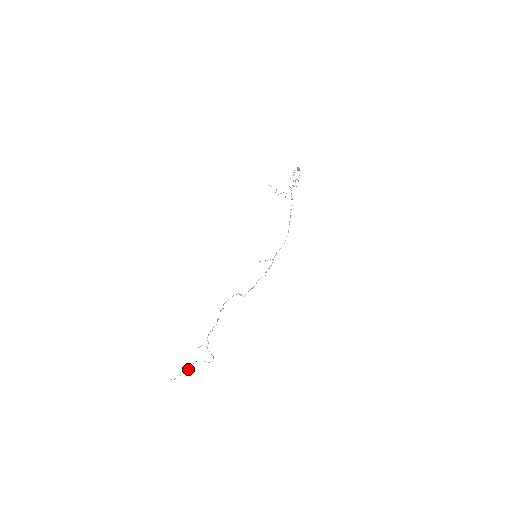
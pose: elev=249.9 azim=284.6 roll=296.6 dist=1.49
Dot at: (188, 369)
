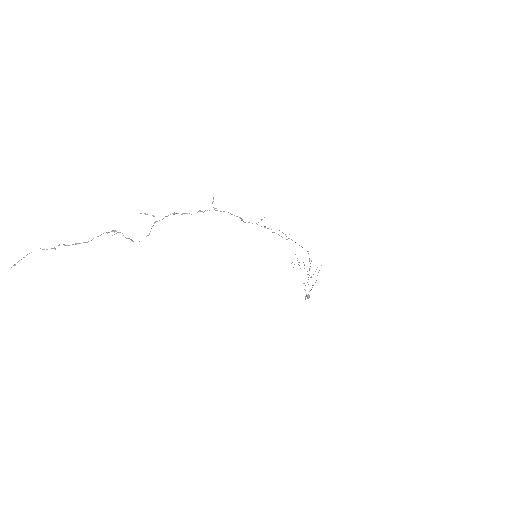
Dot at: occluded
